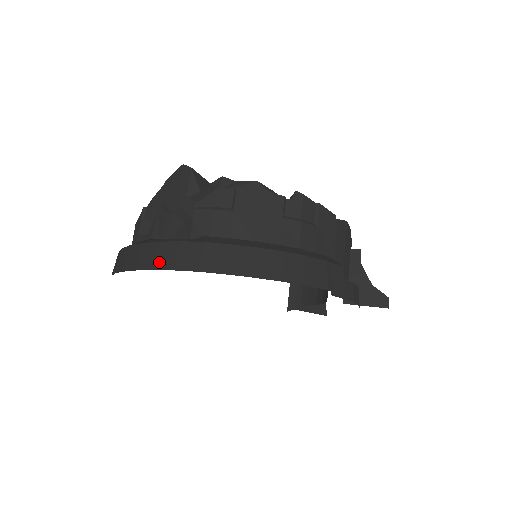
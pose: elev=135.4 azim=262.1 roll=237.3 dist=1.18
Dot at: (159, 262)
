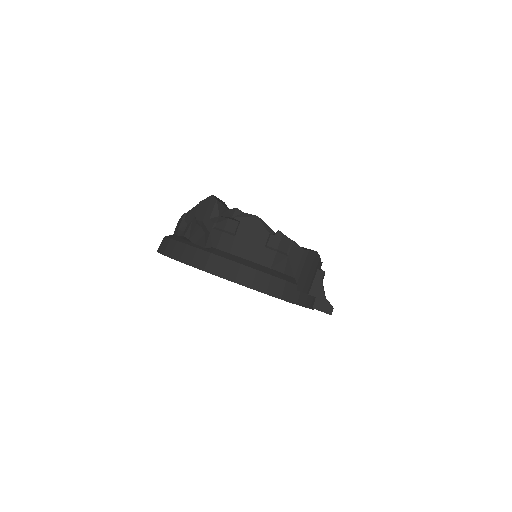
Dot at: (183, 258)
